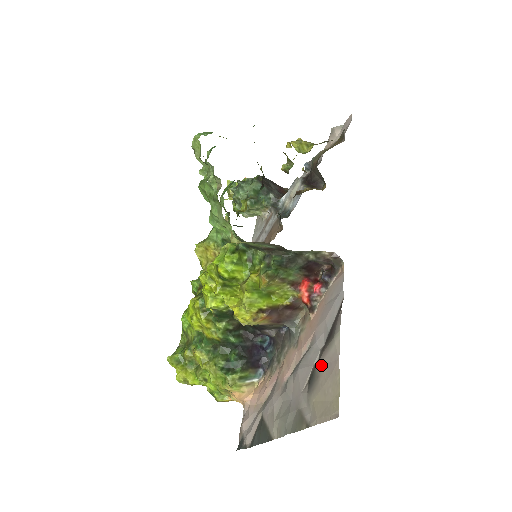
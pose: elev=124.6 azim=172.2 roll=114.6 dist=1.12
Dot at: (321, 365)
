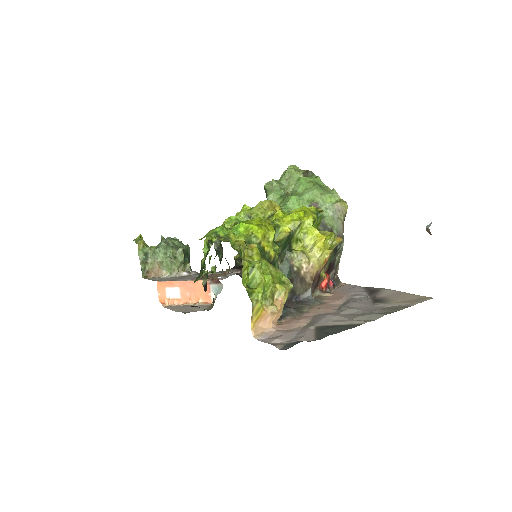
Dot at: (382, 296)
